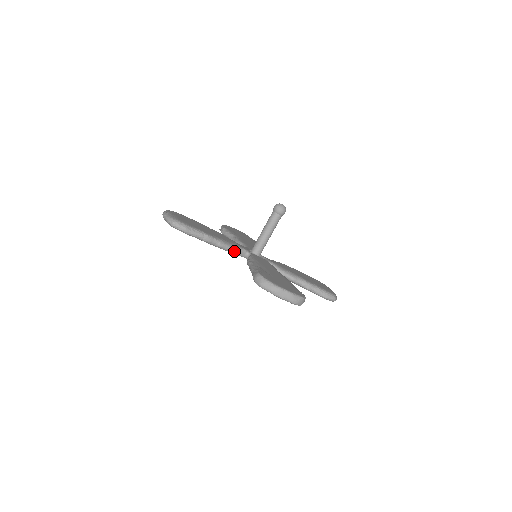
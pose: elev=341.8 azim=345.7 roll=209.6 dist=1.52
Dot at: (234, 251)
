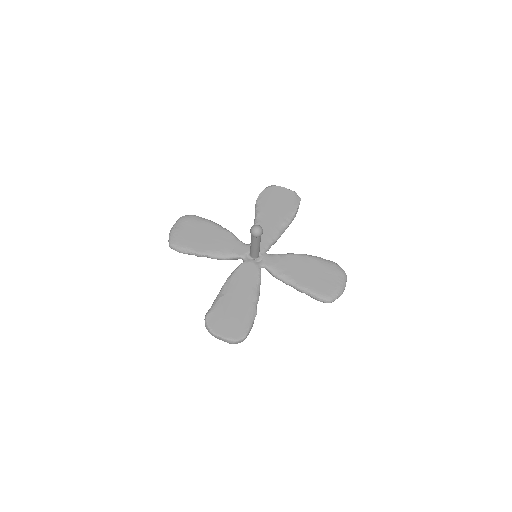
Dot at: (228, 259)
